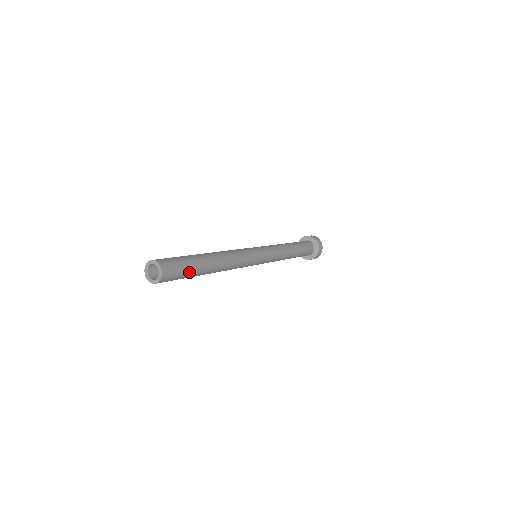
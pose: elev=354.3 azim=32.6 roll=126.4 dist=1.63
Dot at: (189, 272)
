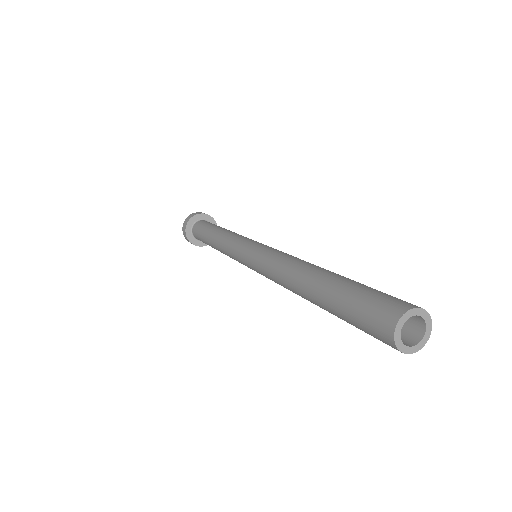
Dot at: occluded
